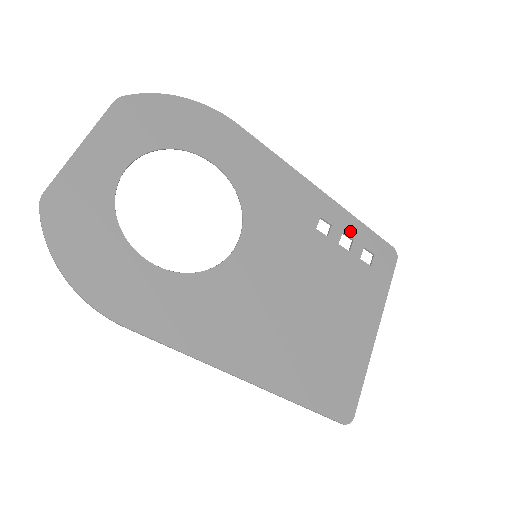
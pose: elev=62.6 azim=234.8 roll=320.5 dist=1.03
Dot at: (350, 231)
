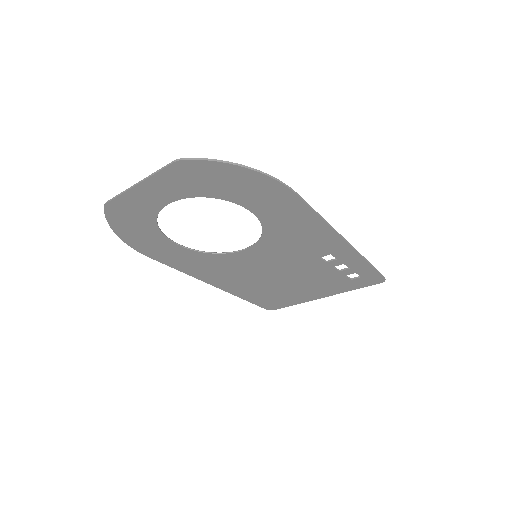
Dot at: (352, 265)
